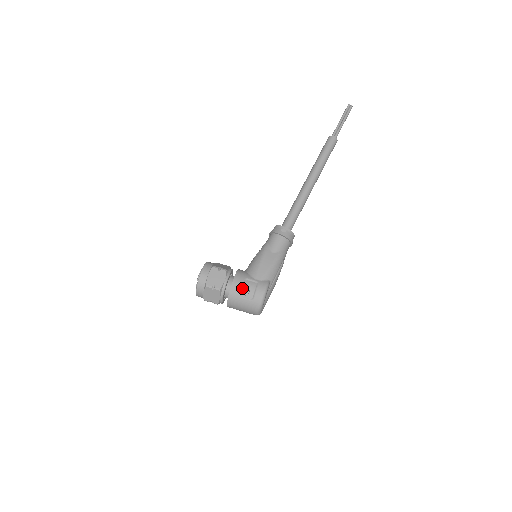
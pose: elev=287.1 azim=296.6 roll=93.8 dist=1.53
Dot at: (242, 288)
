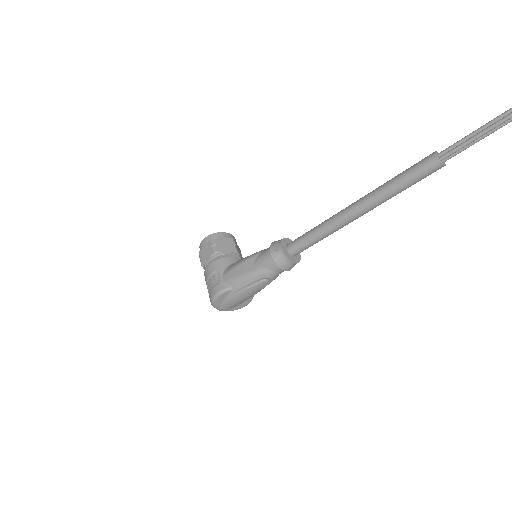
Dot at: (209, 276)
